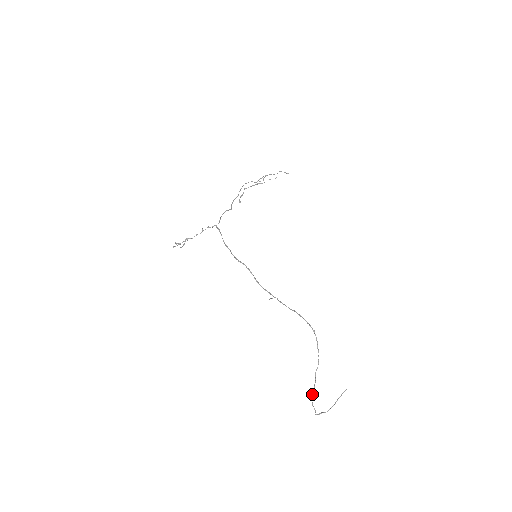
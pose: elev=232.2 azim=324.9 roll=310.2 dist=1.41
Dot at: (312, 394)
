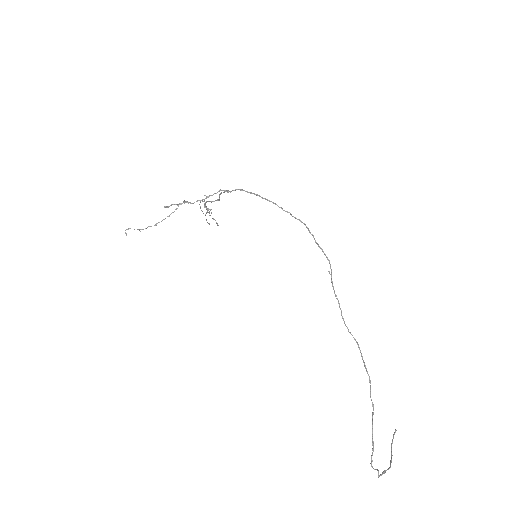
Dot at: (372, 435)
